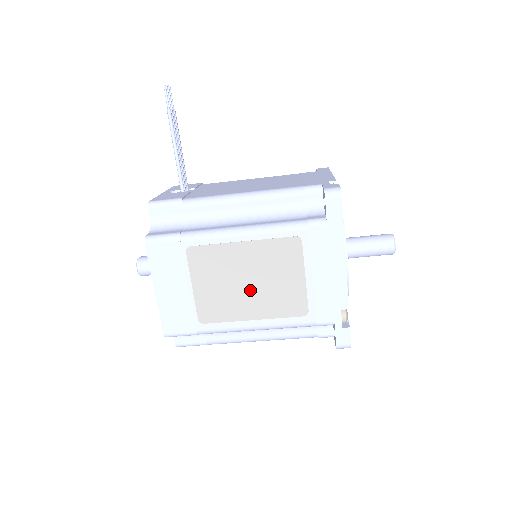
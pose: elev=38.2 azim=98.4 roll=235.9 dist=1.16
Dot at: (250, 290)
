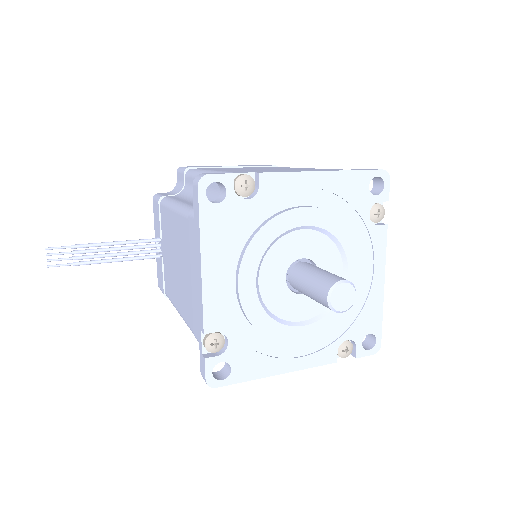
Dot at: occluded
